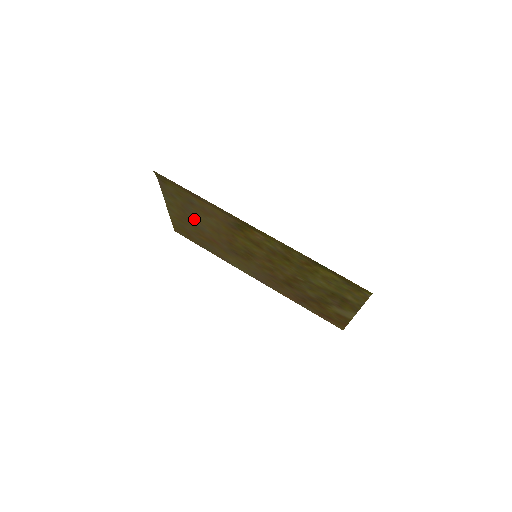
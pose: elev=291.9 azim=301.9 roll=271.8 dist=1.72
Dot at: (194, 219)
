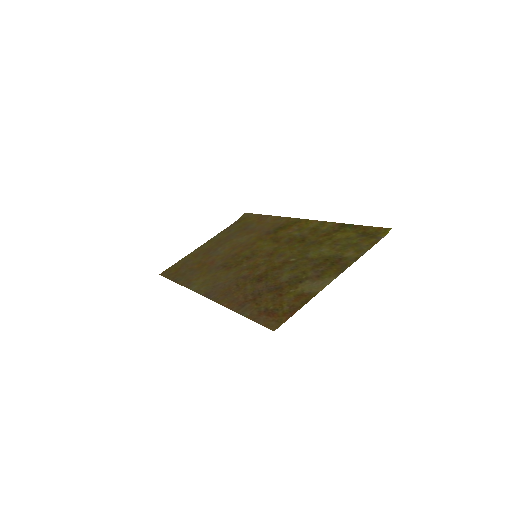
Dot at: (221, 246)
